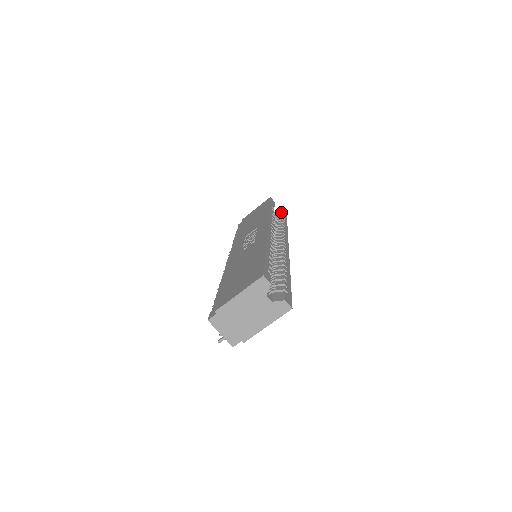
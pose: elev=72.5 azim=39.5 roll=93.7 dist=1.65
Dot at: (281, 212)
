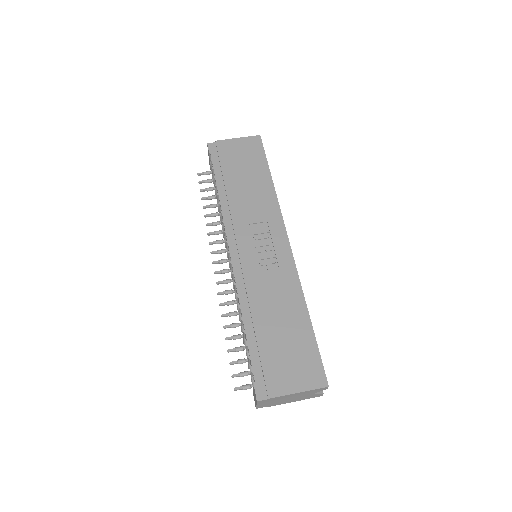
Dot at: occluded
